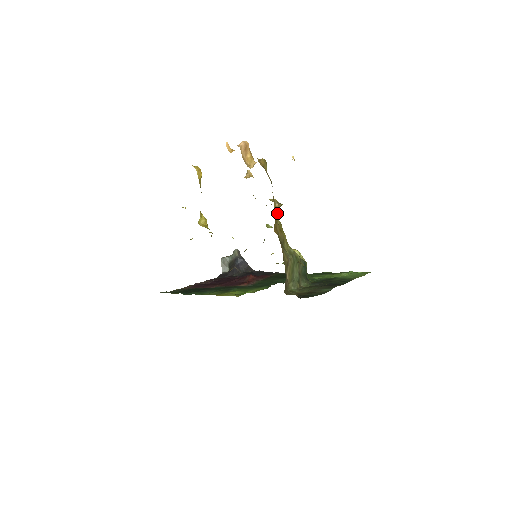
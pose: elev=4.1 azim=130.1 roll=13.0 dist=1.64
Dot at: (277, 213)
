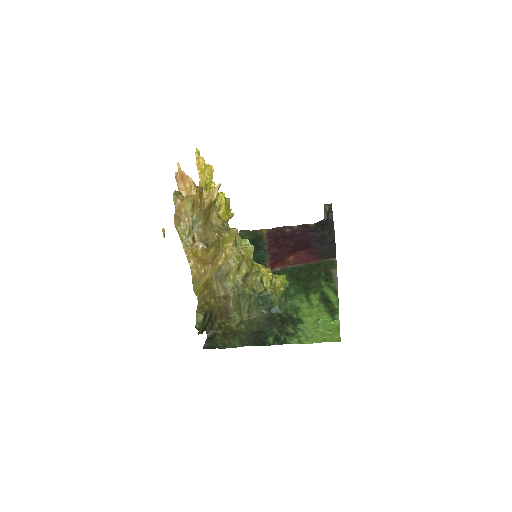
Dot at: (208, 252)
